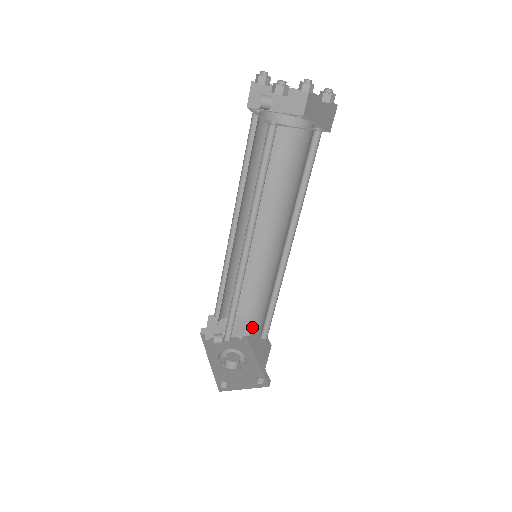
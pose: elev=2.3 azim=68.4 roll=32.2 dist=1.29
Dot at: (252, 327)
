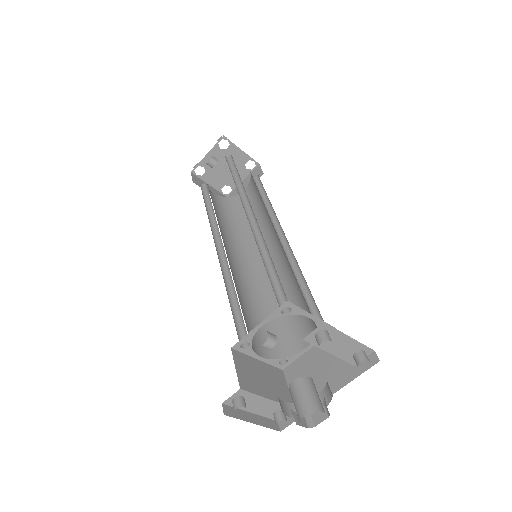
Dot at: occluded
